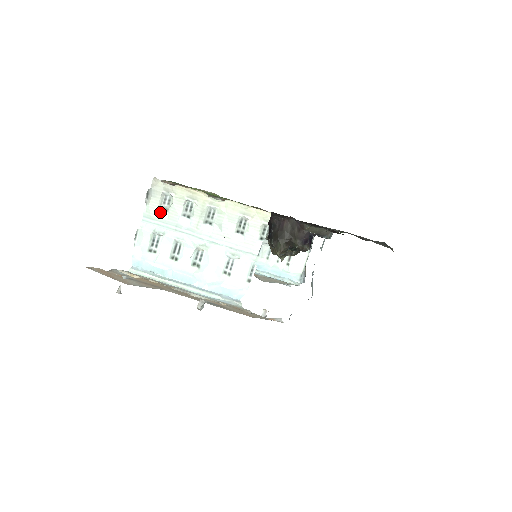
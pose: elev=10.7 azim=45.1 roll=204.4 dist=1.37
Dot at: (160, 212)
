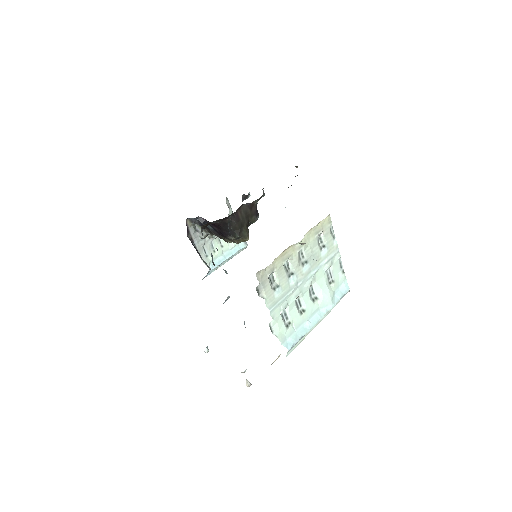
Dot at: (276, 293)
